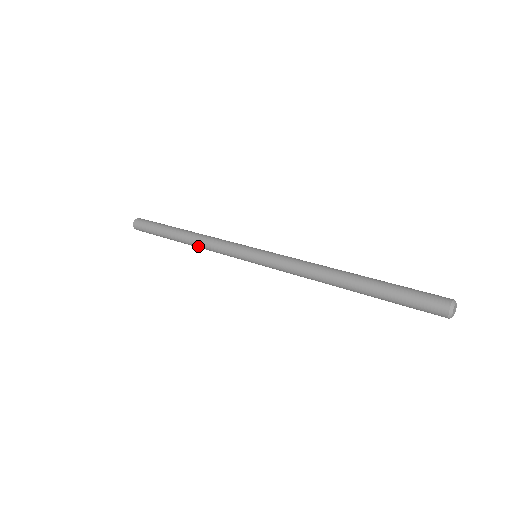
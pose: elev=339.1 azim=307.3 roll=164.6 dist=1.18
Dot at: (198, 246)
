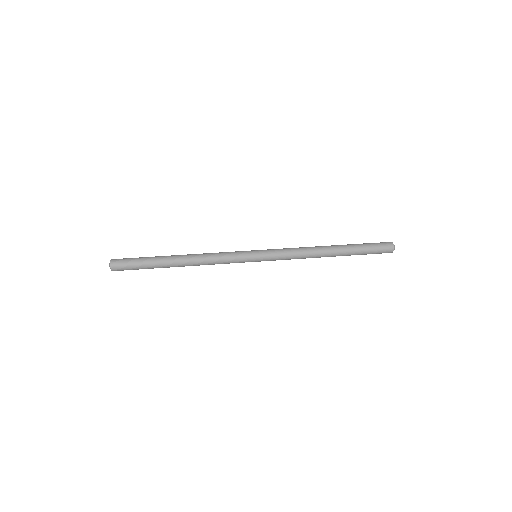
Dot at: (199, 259)
